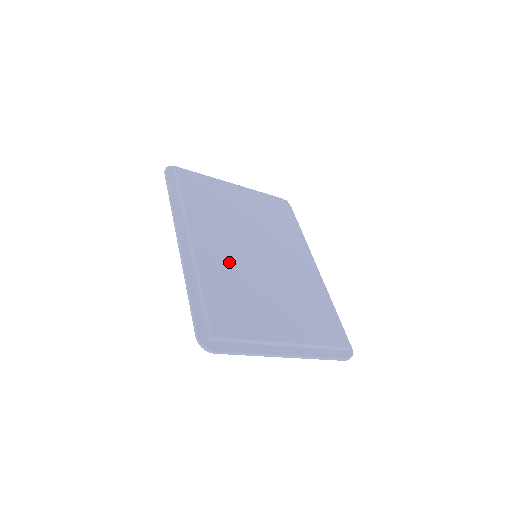
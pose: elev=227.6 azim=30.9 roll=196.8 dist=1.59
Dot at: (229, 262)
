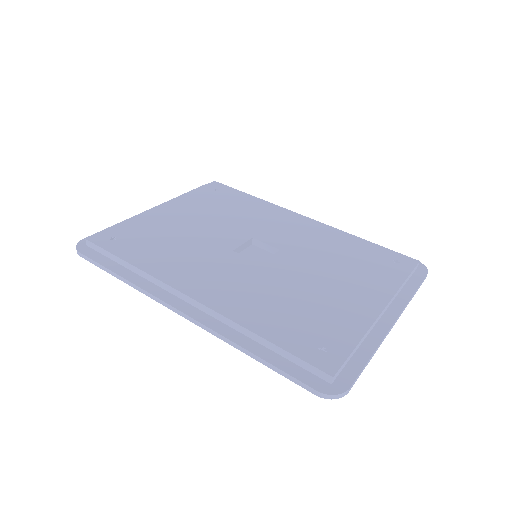
Dot at: (248, 285)
